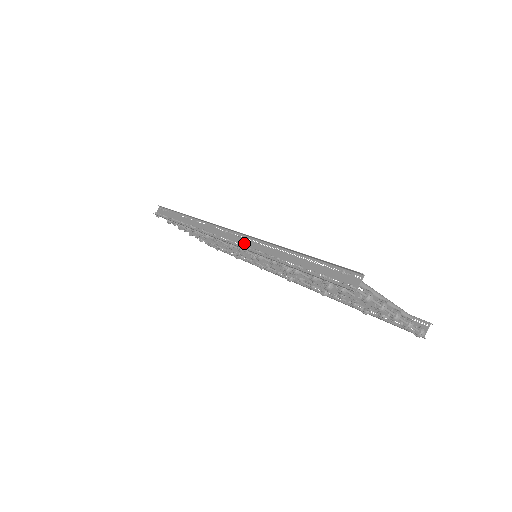
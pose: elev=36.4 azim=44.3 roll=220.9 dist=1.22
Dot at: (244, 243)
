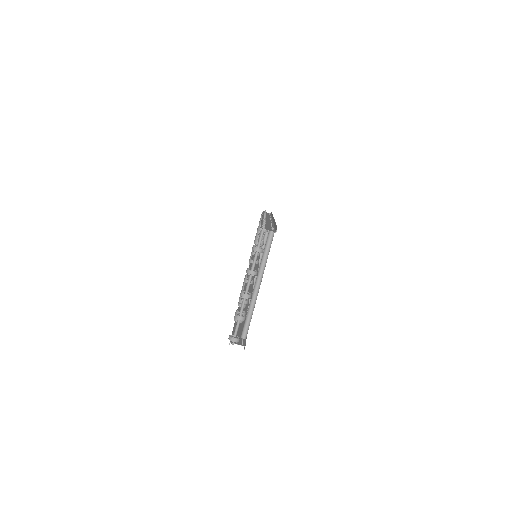
Dot at: occluded
